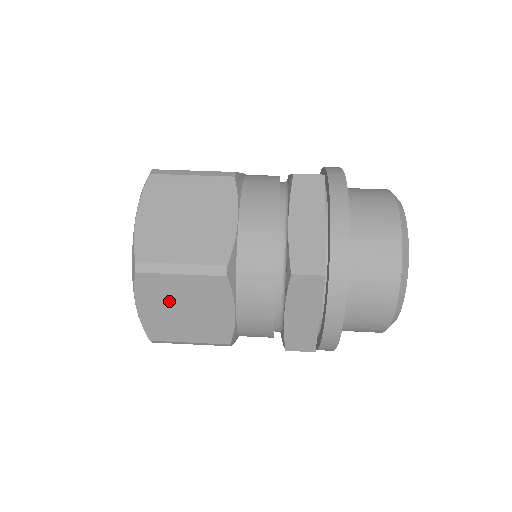
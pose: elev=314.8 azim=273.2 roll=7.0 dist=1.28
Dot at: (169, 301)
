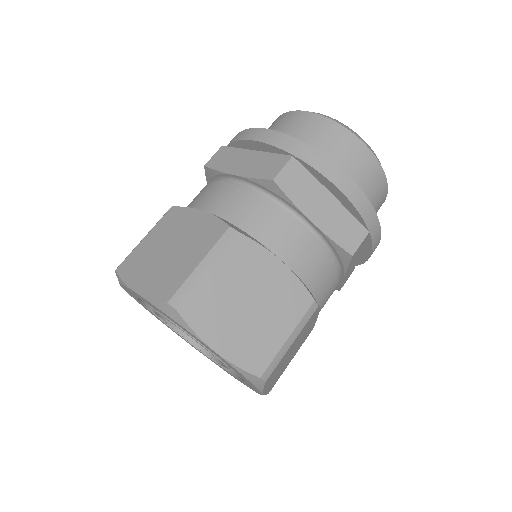
Dot at: (283, 363)
